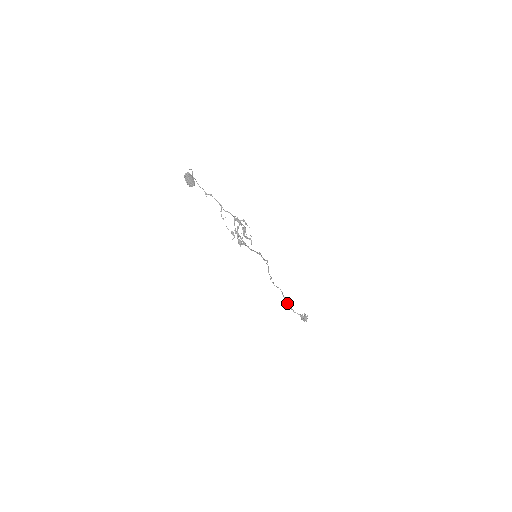
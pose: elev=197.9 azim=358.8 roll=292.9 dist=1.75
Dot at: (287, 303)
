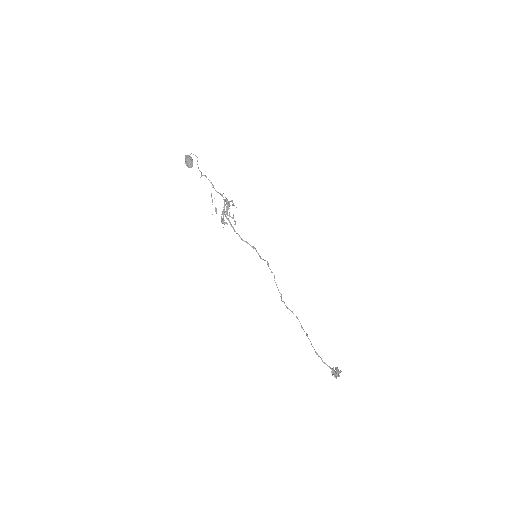
Dot at: (311, 344)
